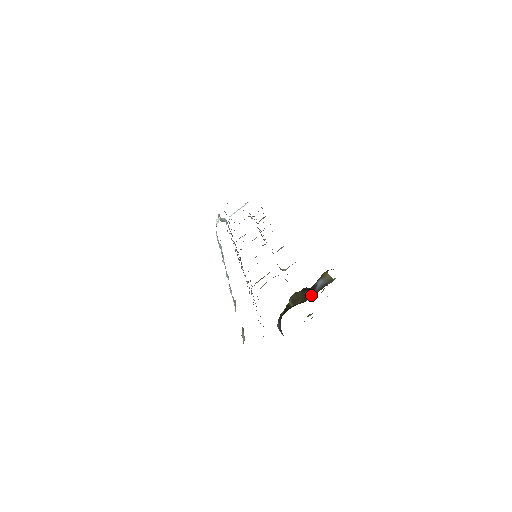
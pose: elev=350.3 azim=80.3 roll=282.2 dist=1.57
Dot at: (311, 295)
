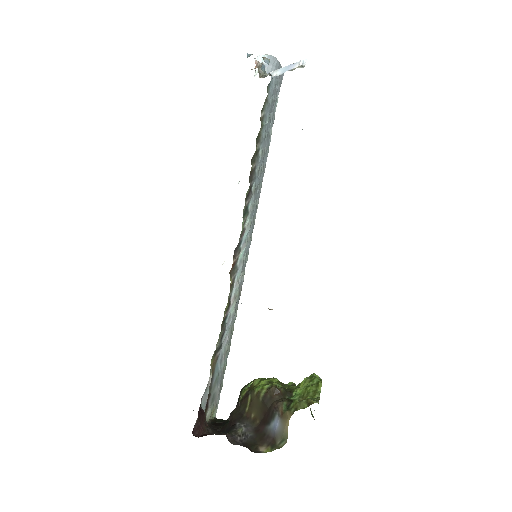
Dot at: (263, 425)
